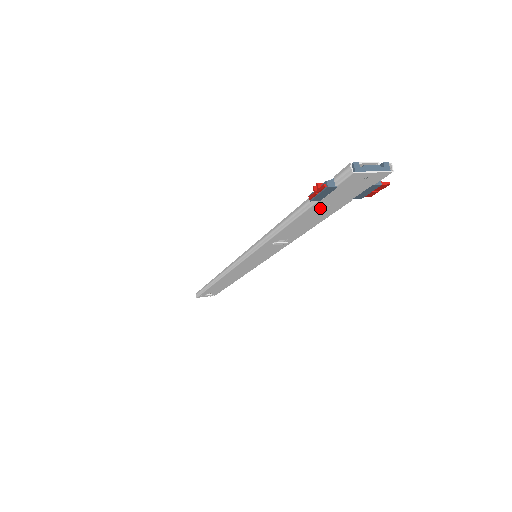
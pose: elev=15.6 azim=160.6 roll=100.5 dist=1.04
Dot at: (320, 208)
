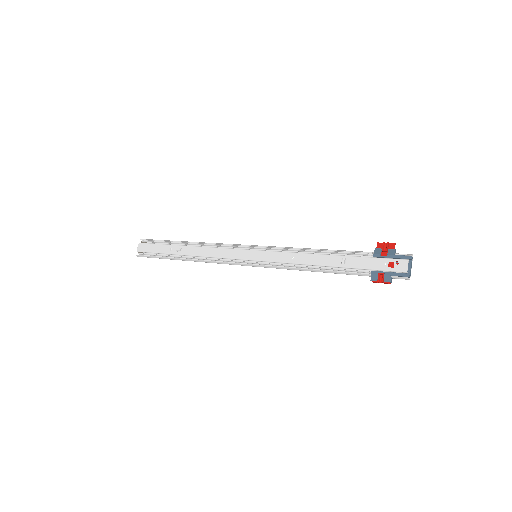
Dot at: (360, 268)
